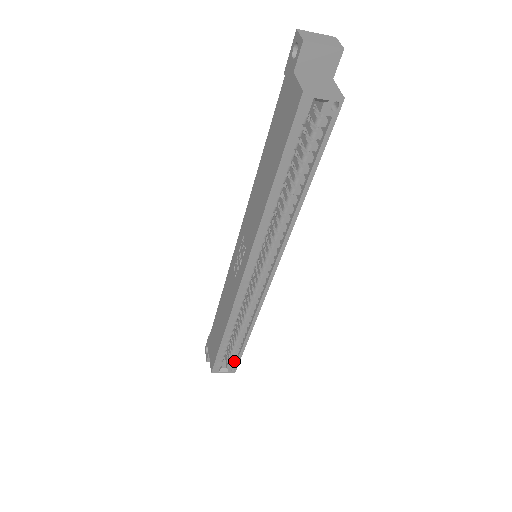
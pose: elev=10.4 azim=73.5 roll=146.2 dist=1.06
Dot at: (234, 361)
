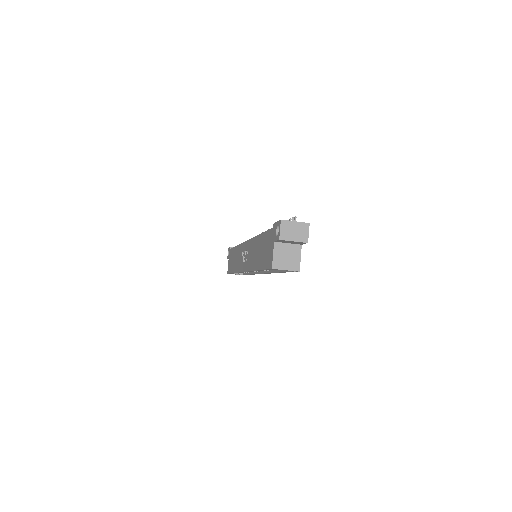
Dot at: (243, 273)
